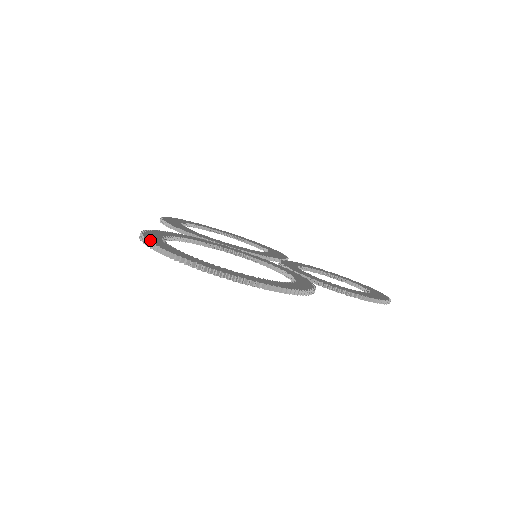
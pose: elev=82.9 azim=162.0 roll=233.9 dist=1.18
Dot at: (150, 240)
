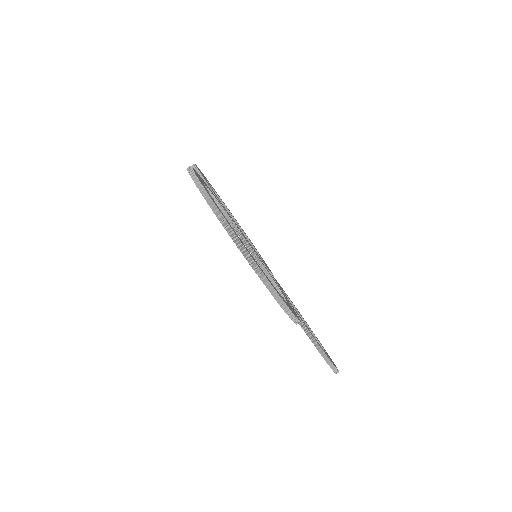
Dot at: (199, 179)
